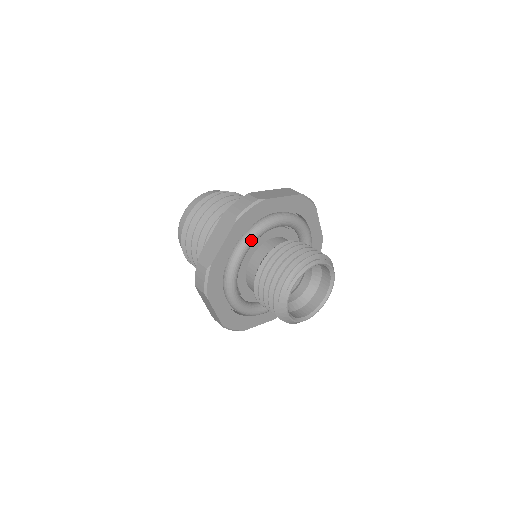
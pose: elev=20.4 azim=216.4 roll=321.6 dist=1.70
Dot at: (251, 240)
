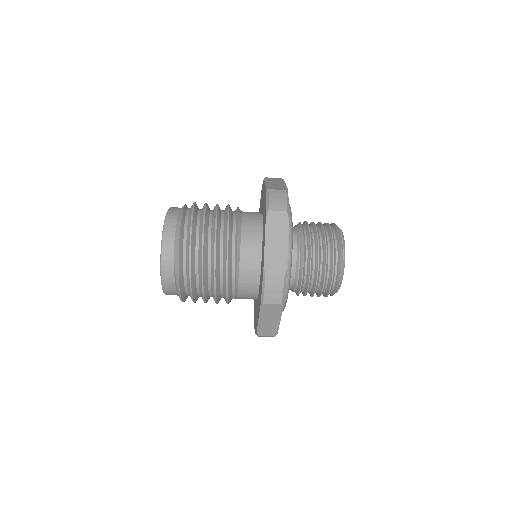
Dot at: (292, 233)
